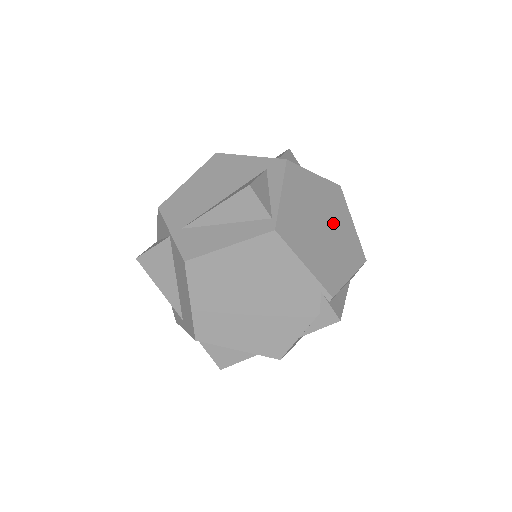
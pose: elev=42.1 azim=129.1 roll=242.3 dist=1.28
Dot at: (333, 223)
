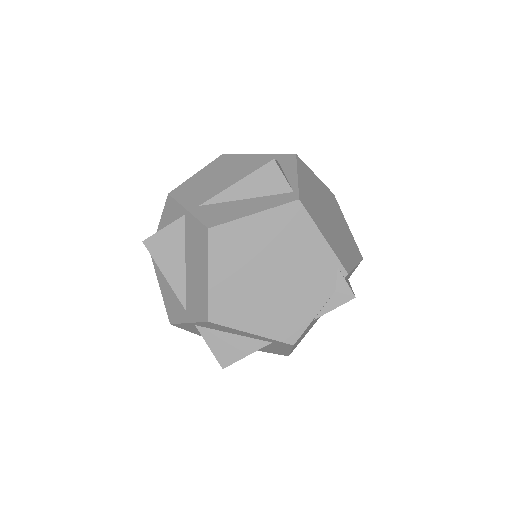
Dot at: (335, 218)
